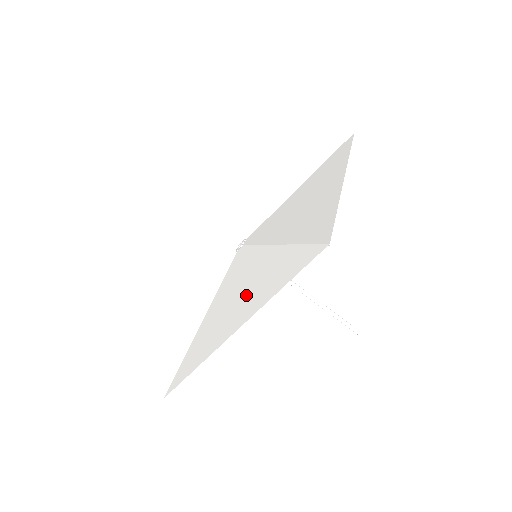
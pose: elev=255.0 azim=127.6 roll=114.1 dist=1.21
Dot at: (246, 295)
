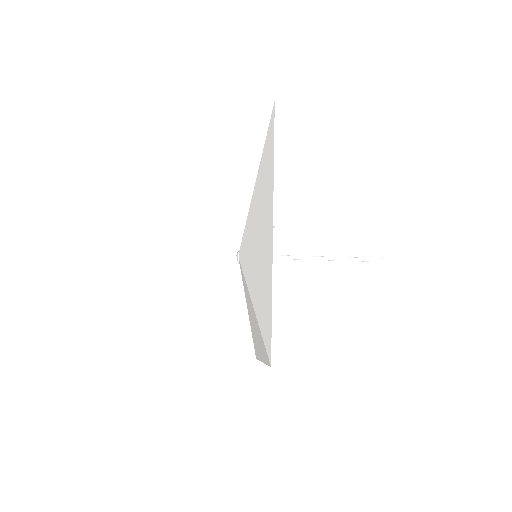
Dot at: (256, 332)
